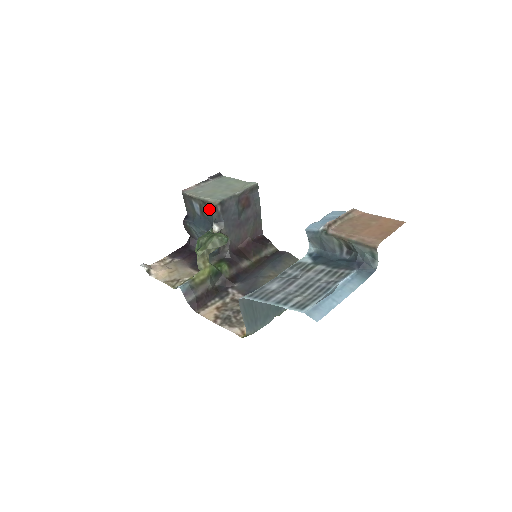
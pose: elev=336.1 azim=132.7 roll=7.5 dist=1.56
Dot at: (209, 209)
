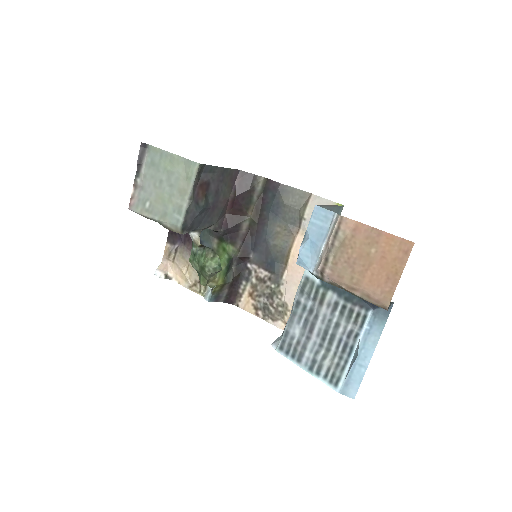
Dot at: occluded
